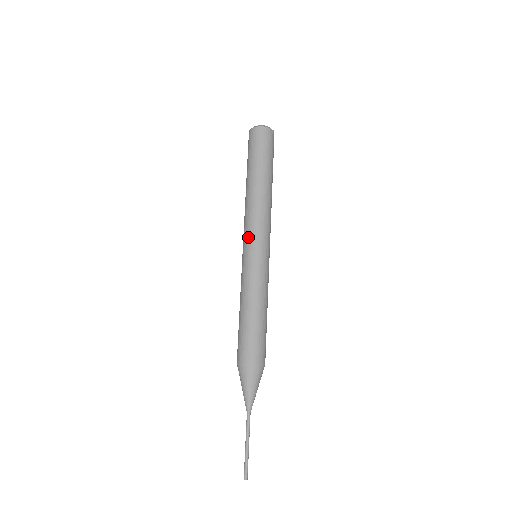
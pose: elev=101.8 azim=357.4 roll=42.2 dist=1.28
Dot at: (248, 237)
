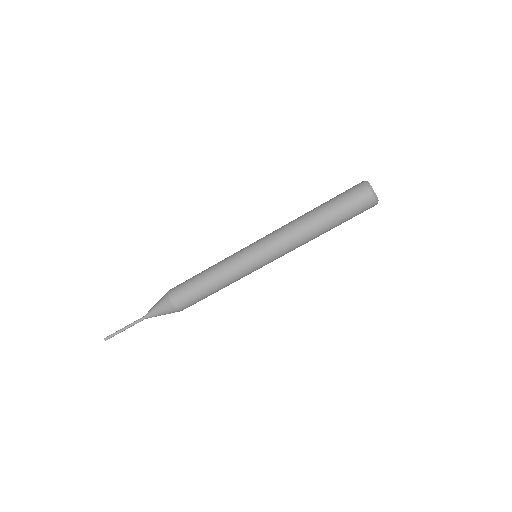
Dot at: (263, 241)
